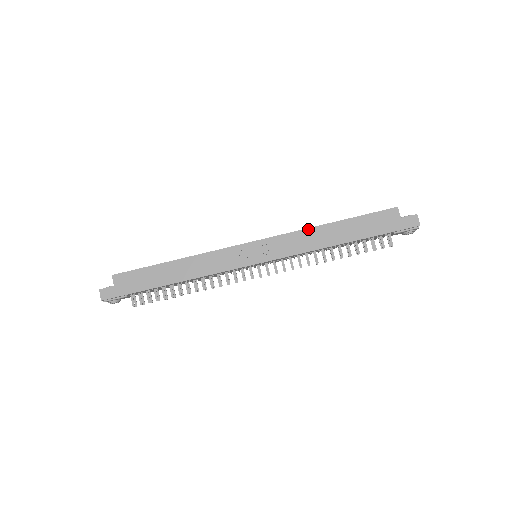
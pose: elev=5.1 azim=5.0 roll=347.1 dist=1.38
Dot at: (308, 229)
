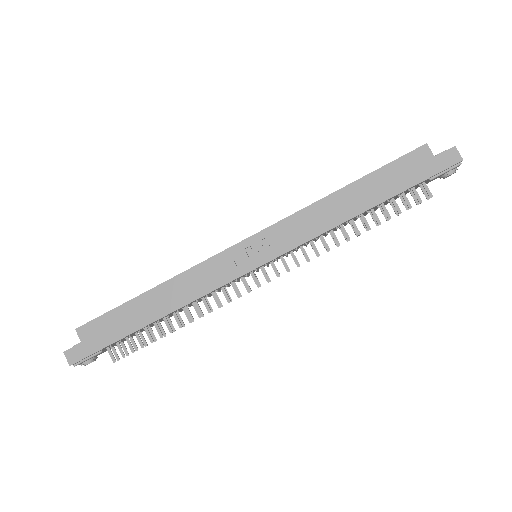
Dot at: (315, 203)
